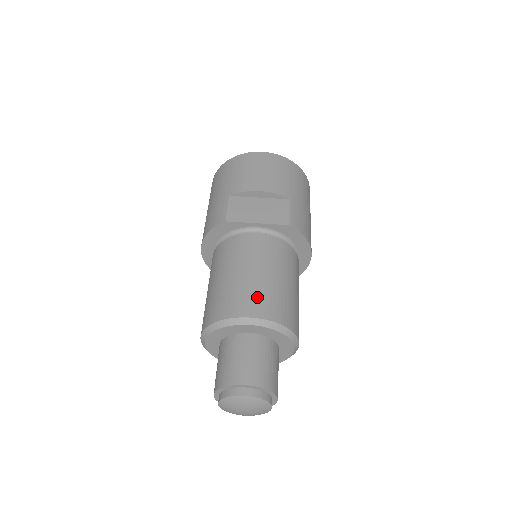
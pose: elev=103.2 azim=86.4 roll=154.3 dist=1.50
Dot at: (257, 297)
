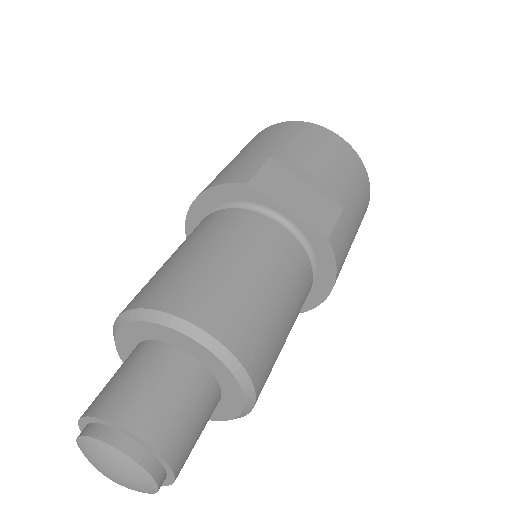
Dot at: (234, 308)
